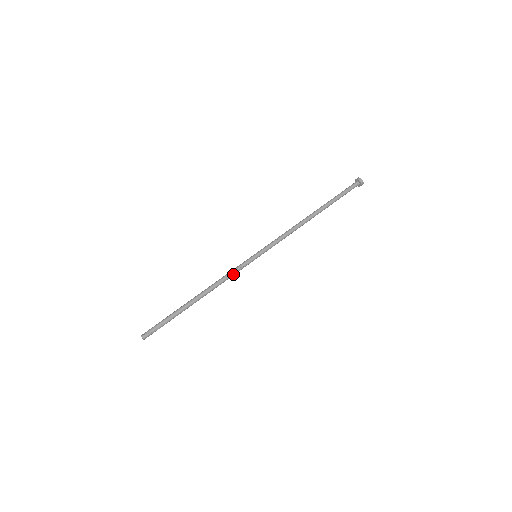
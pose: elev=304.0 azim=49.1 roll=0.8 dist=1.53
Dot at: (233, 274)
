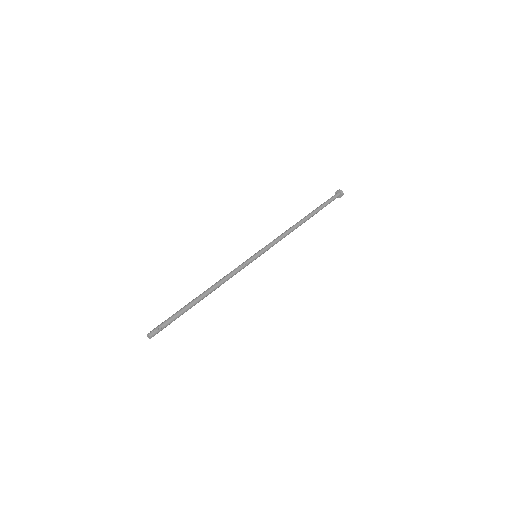
Dot at: (236, 272)
